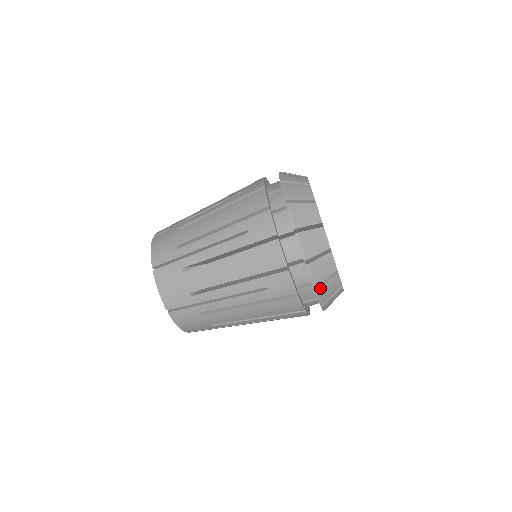
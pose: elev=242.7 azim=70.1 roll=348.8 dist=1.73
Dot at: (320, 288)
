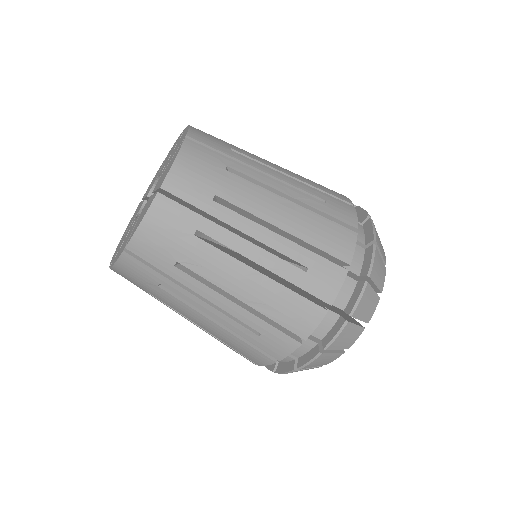
Dot at: (350, 323)
